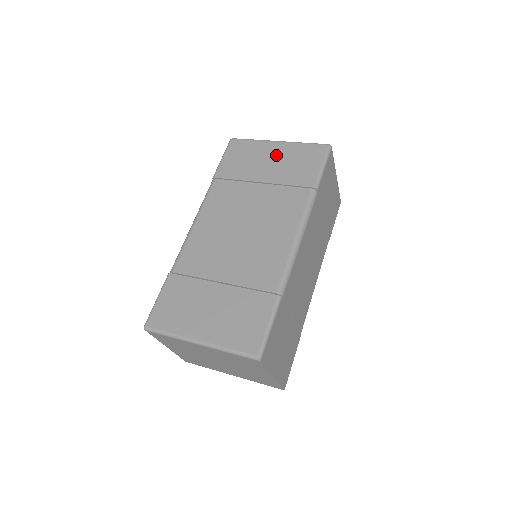
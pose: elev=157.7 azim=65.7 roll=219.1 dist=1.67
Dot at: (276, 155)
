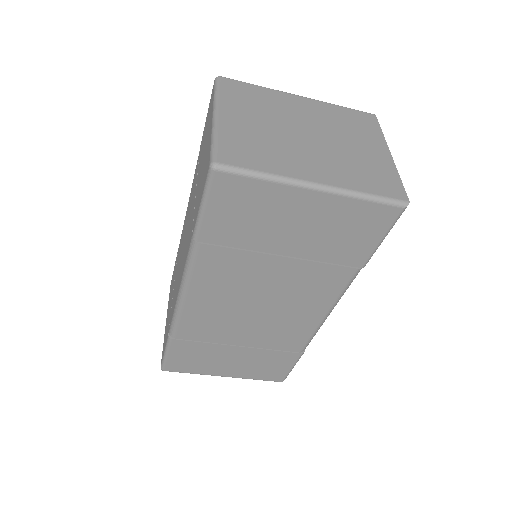
Dot at: occluded
